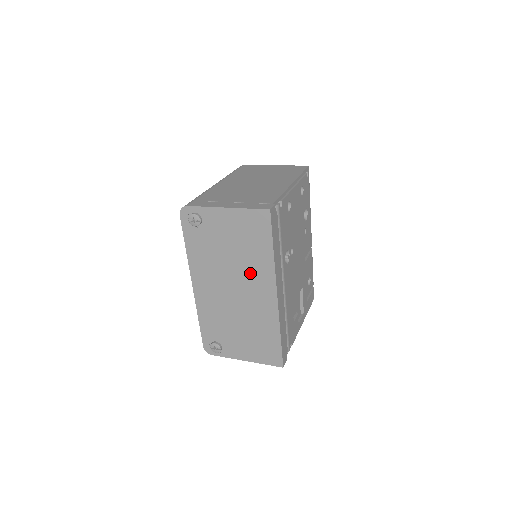
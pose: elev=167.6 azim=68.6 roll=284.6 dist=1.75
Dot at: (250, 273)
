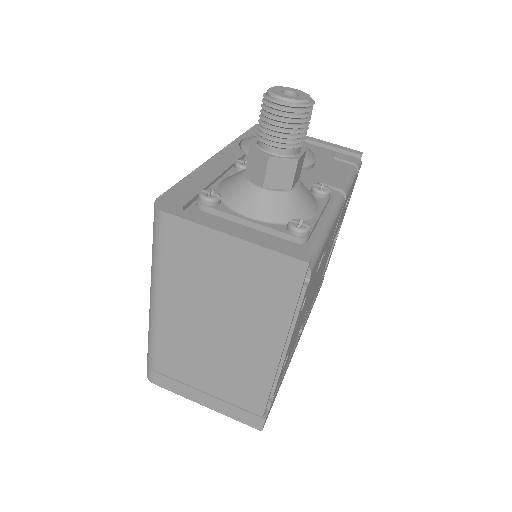
Dot at: occluded
